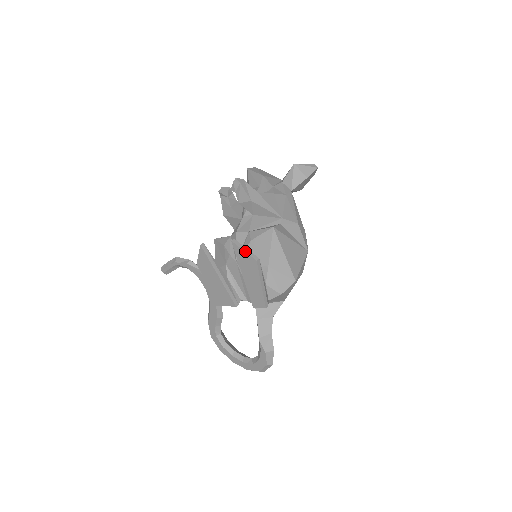
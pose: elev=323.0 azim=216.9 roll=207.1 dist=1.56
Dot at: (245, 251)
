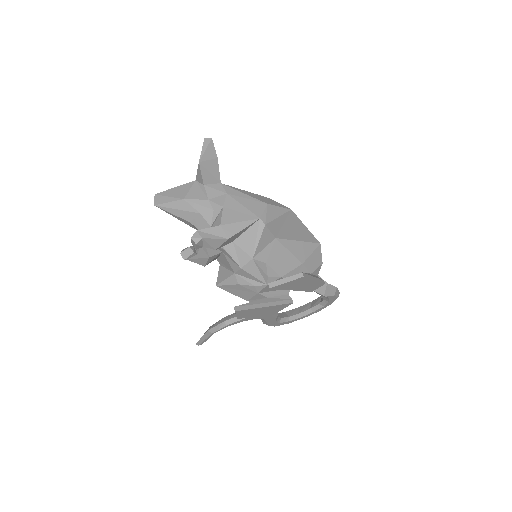
Dot at: (288, 282)
